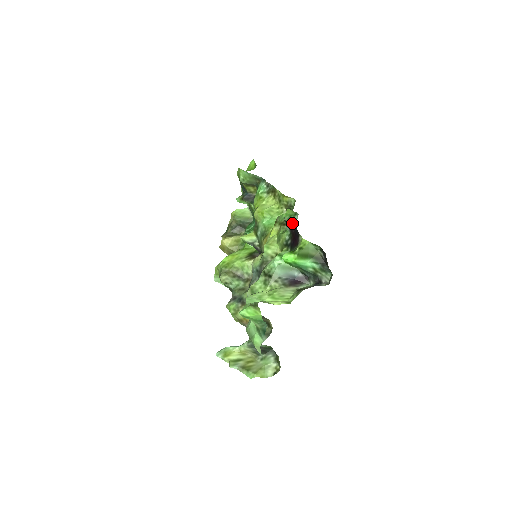
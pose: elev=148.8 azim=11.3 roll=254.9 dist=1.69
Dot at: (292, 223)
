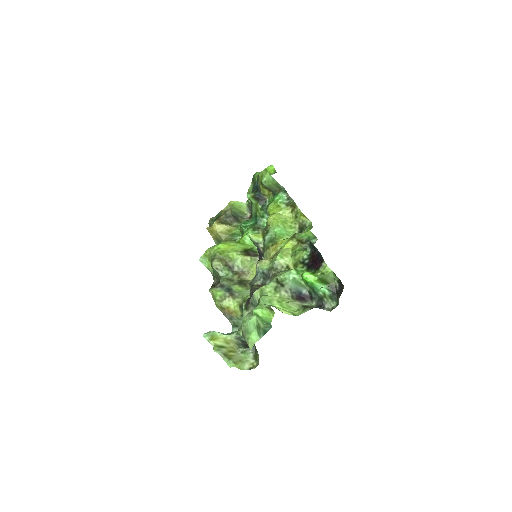
Dot at: occluded
